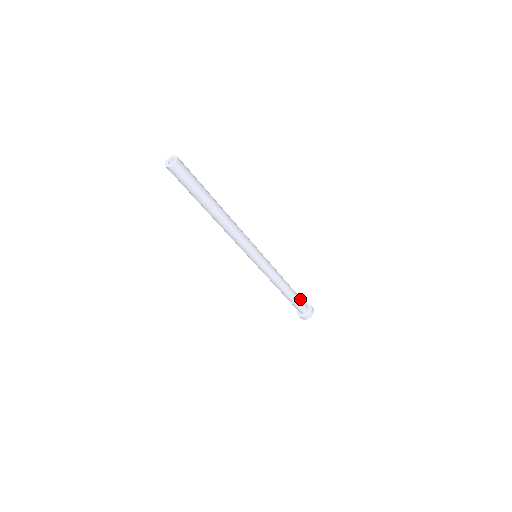
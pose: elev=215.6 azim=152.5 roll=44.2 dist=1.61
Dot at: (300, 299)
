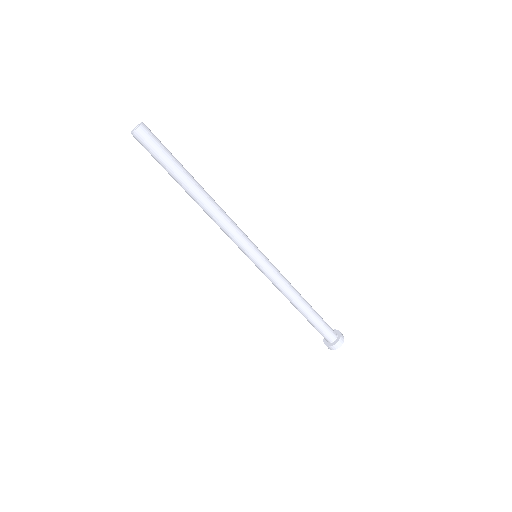
Dot at: occluded
